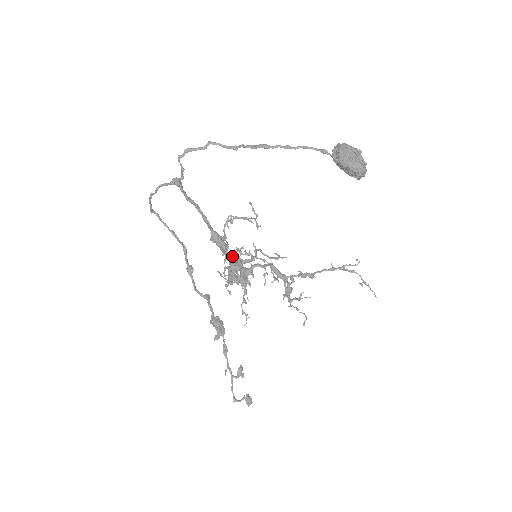
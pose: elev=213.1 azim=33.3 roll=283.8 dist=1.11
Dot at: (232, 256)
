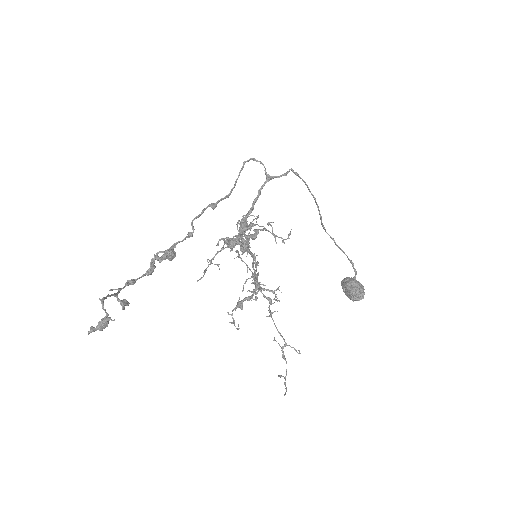
Dot at: (254, 229)
